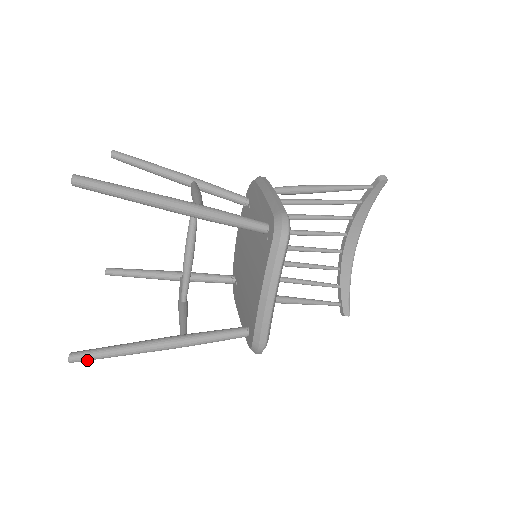
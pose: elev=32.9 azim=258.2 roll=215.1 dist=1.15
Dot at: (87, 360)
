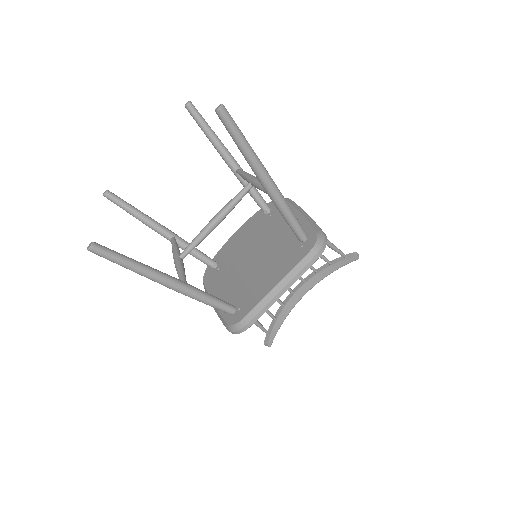
Dot at: (104, 257)
